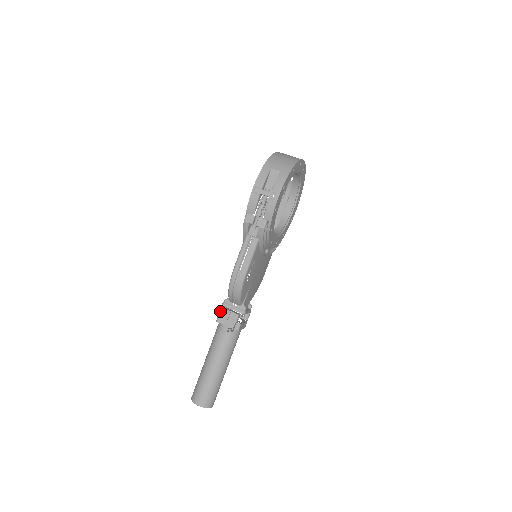
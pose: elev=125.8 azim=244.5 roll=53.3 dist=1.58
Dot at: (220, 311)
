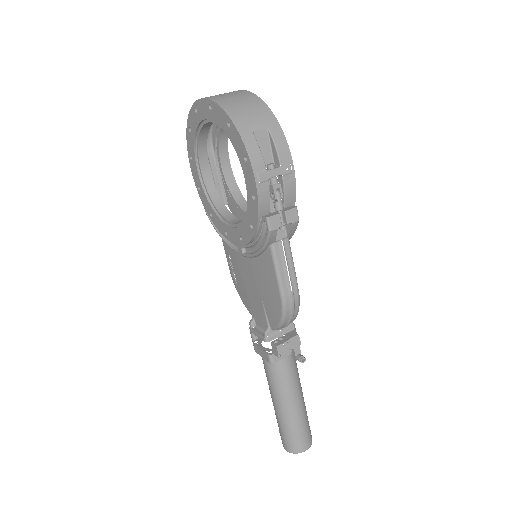
Dot at: (279, 351)
